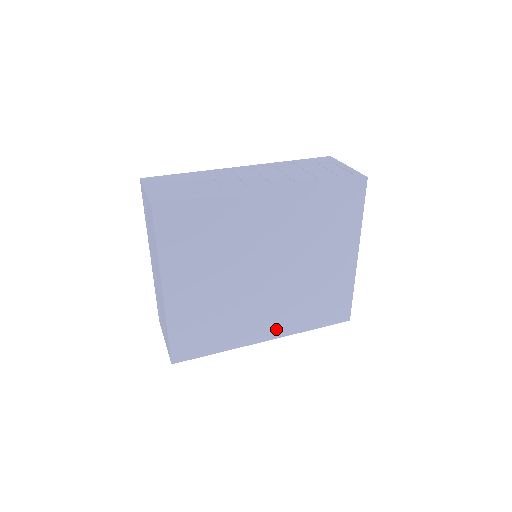
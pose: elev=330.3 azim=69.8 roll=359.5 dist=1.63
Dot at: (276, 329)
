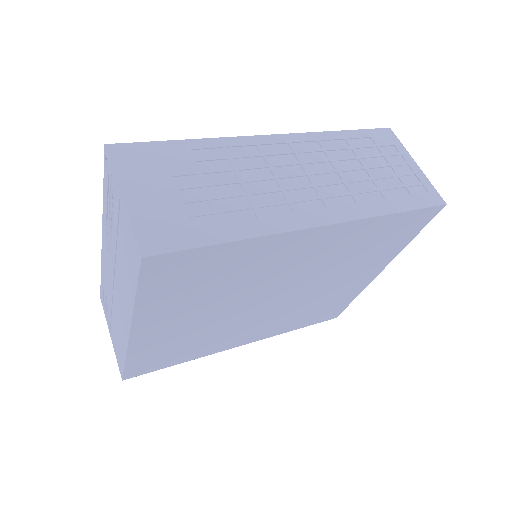
Dot at: (257, 336)
